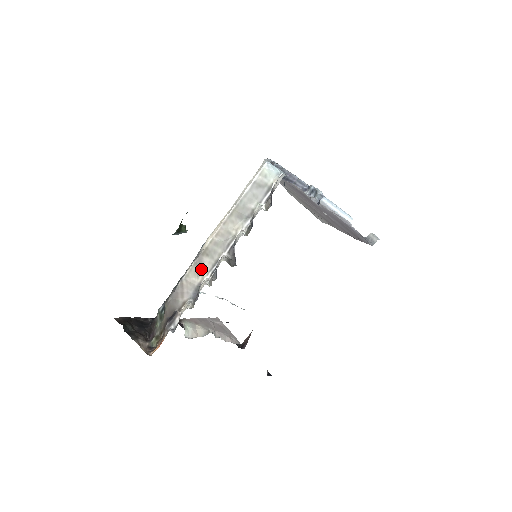
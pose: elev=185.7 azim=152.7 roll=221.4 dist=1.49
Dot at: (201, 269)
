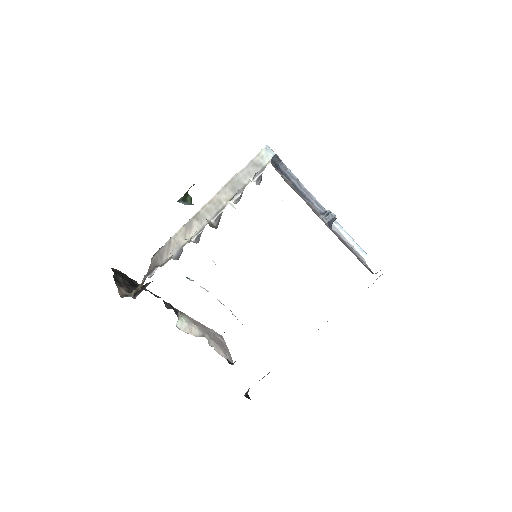
Dot at: (189, 231)
